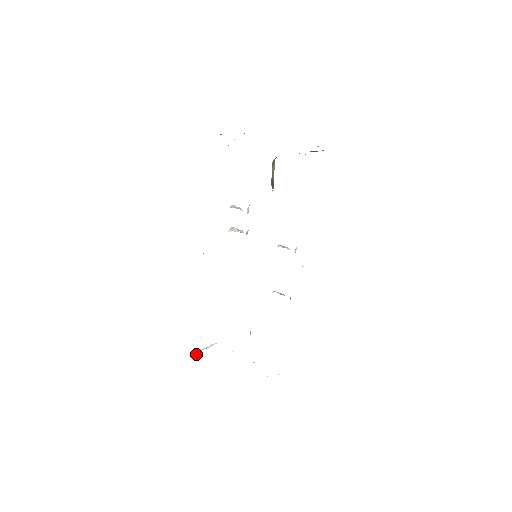
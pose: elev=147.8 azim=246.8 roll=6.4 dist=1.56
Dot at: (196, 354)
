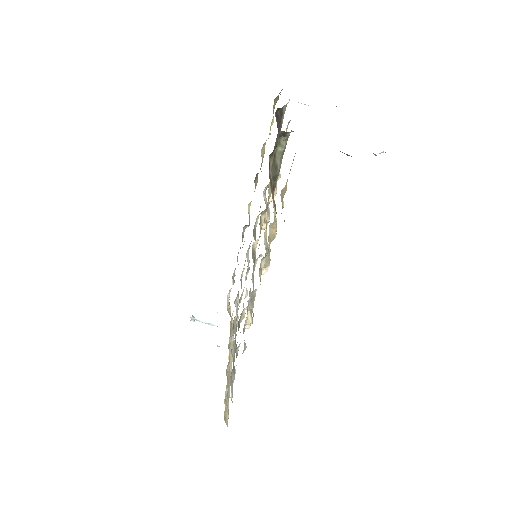
Dot at: (193, 320)
